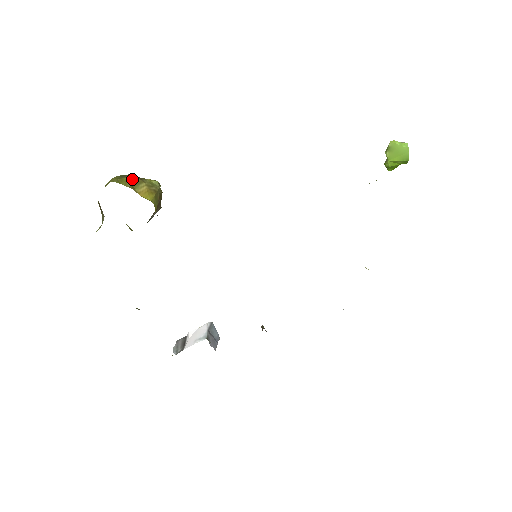
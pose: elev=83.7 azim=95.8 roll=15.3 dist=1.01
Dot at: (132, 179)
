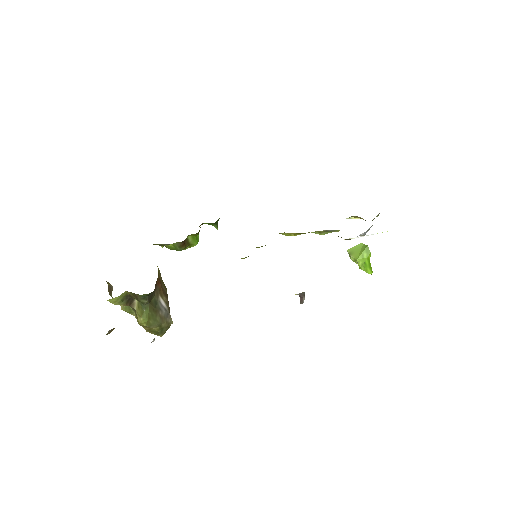
Dot at: occluded
